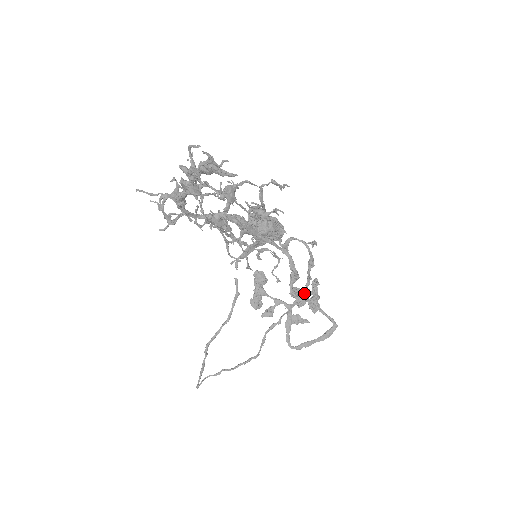
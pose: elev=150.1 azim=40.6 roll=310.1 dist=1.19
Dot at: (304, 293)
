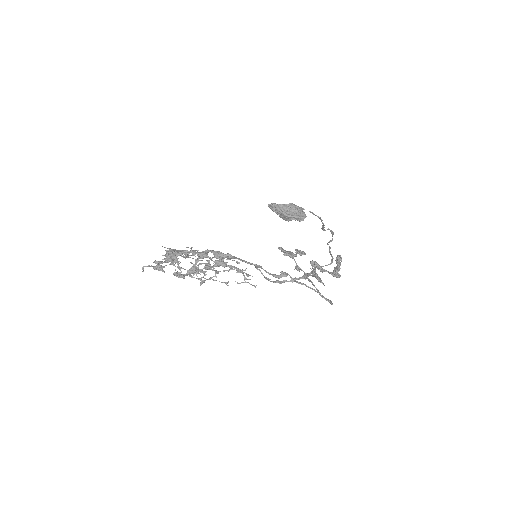
Dot at: (304, 278)
